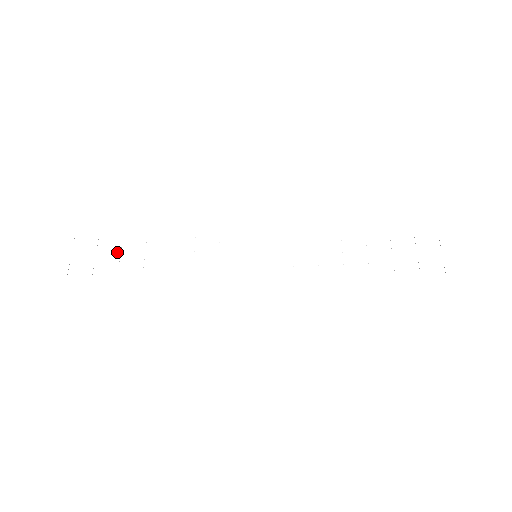
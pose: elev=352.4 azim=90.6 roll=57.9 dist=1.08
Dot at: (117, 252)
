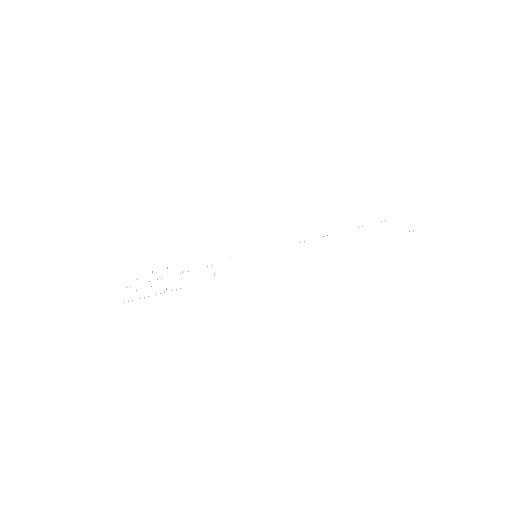
Dot at: occluded
